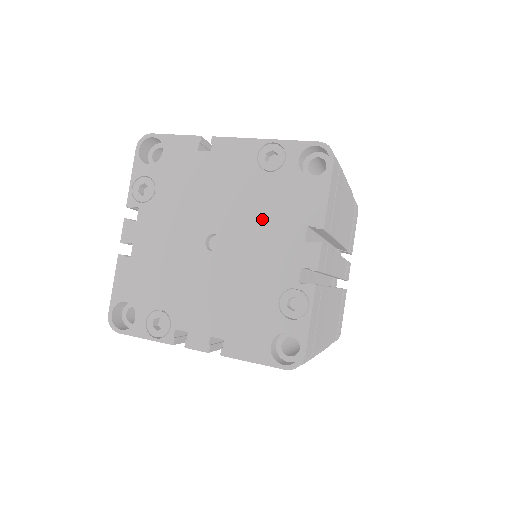
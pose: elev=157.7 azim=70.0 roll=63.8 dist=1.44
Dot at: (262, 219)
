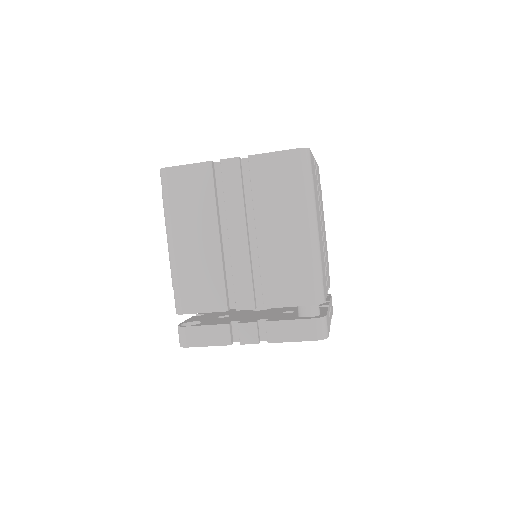
Dot at: occluded
